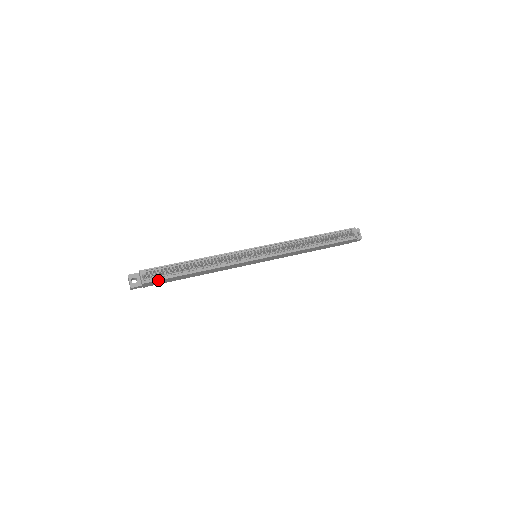
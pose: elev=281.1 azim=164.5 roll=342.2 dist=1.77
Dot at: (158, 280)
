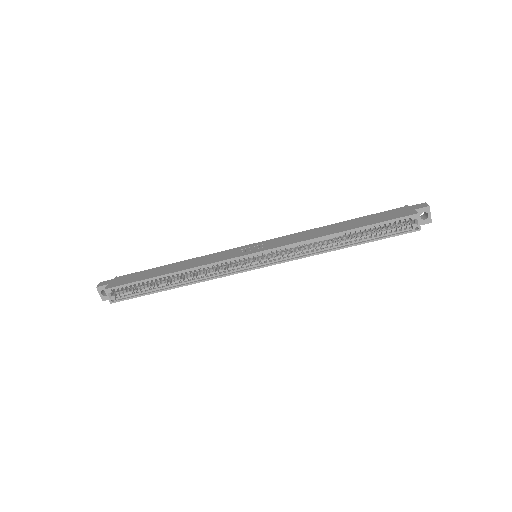
Dot at: (127, 299)
